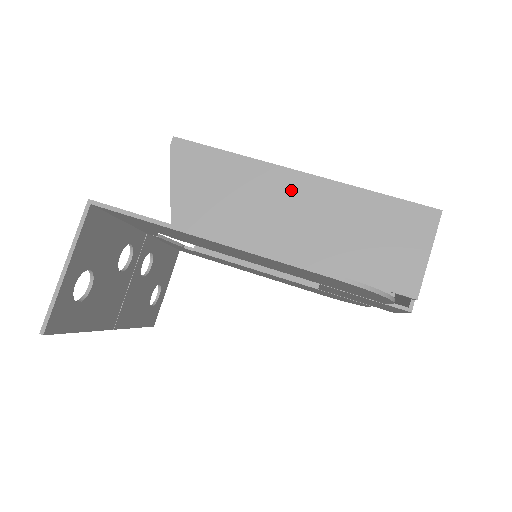
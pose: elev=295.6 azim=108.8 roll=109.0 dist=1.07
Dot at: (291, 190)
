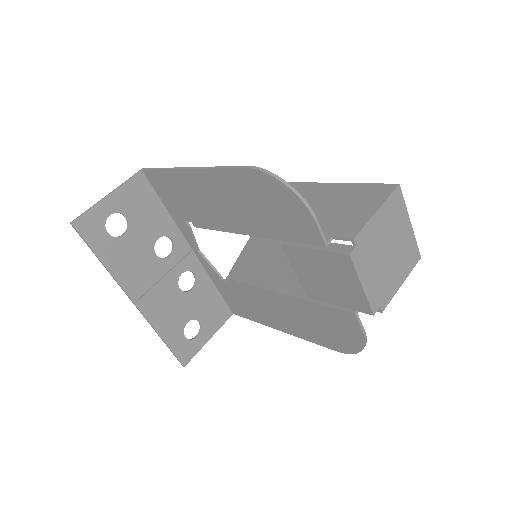
Dot at: occluded
